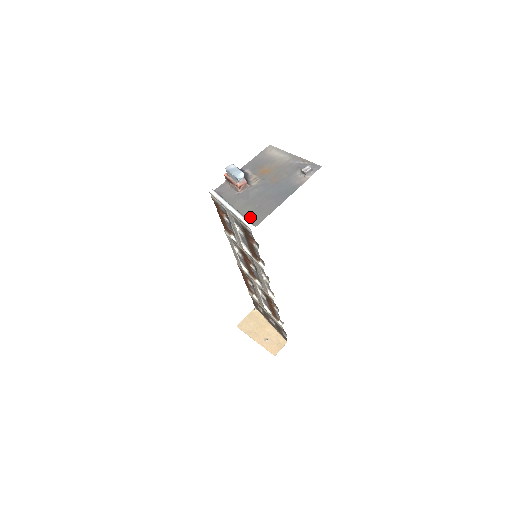
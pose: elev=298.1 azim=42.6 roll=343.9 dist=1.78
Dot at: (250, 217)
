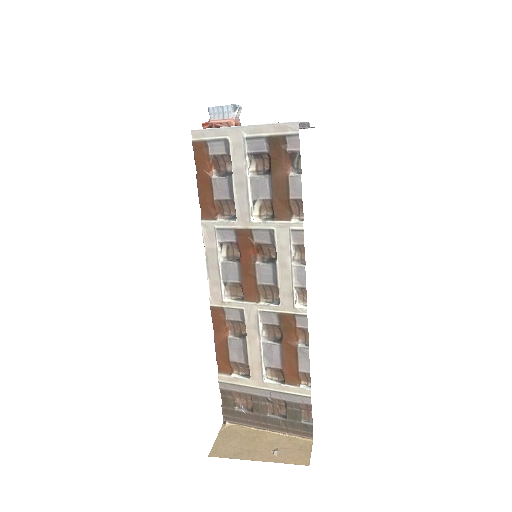
Dot at: occluded
